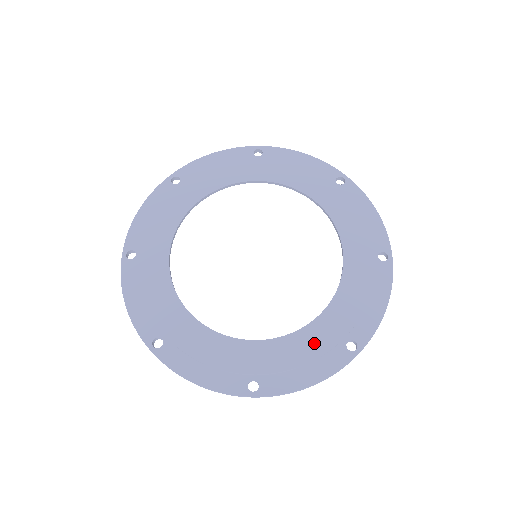
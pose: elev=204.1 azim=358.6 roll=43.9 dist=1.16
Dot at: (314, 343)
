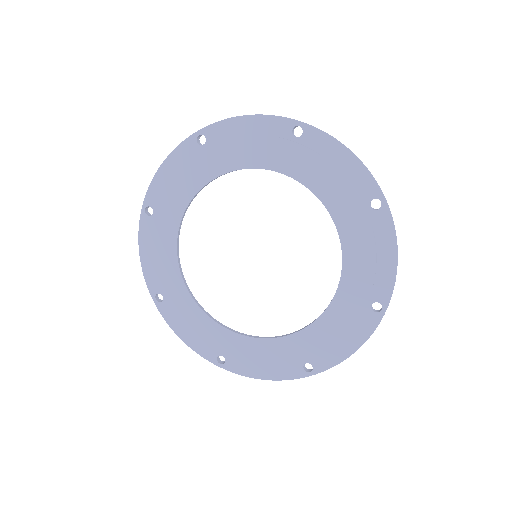
Dot at: (341, 319)
